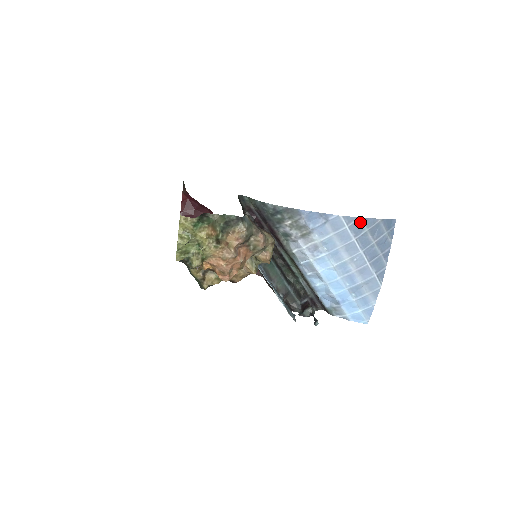
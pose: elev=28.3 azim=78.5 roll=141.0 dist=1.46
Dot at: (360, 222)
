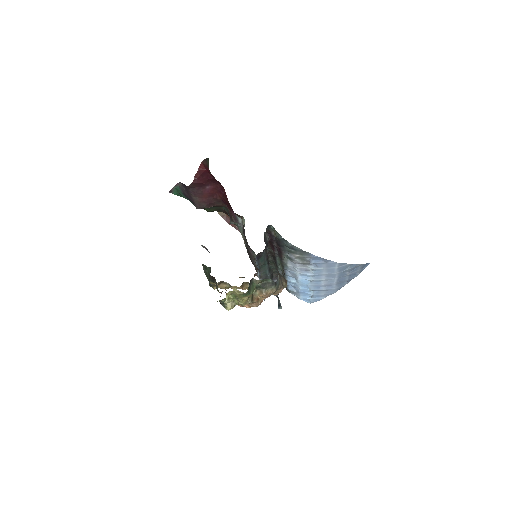
Dot at: (347, 266)
